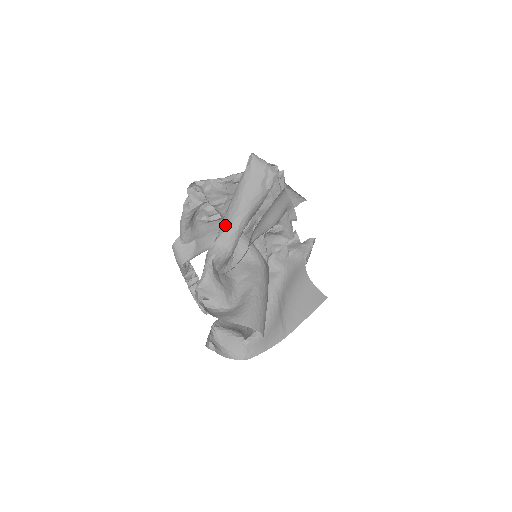
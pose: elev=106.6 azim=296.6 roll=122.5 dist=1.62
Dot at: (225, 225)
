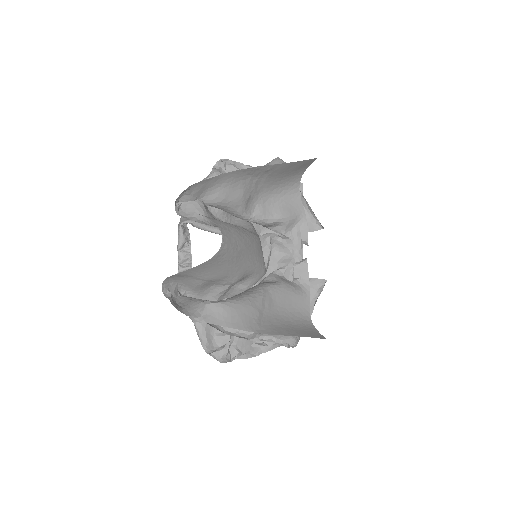
Dot at: occluded
